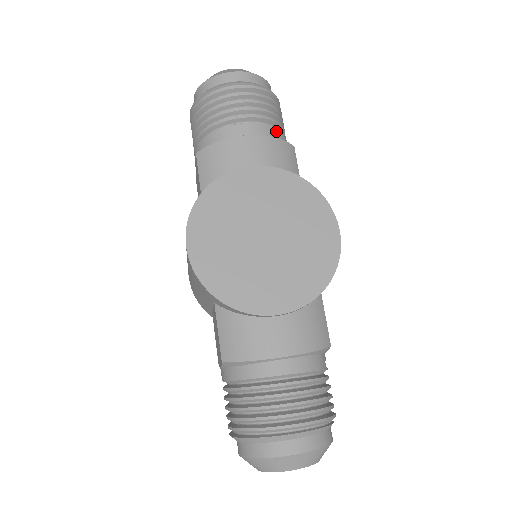
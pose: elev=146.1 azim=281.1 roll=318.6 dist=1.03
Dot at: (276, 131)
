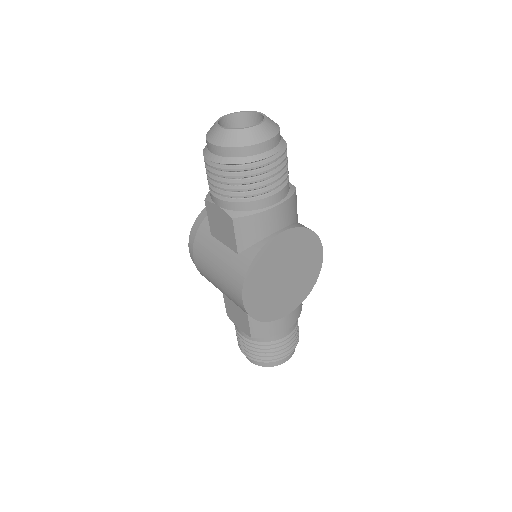
Dot at: (288, 184)
